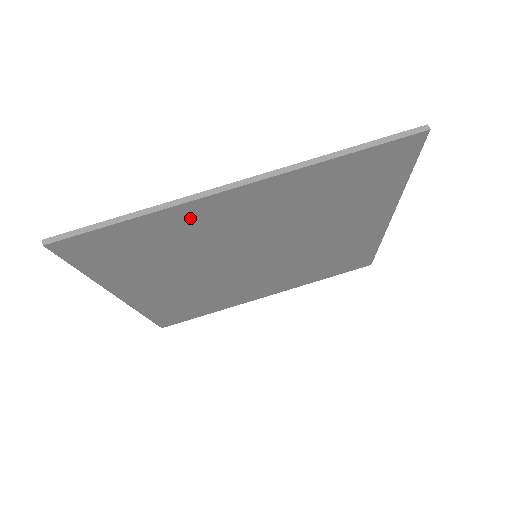
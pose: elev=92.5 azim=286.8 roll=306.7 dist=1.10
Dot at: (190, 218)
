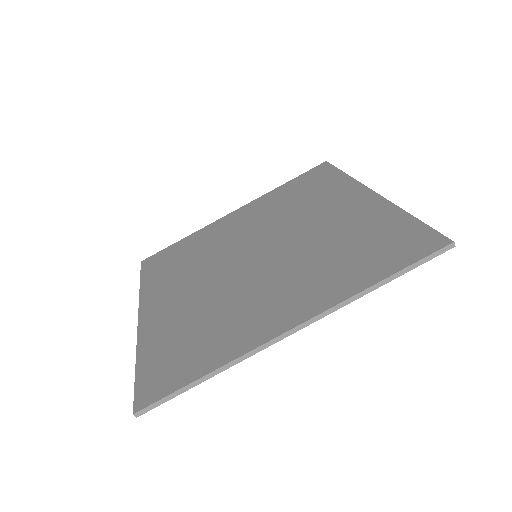
Dot at: (244, 339)
